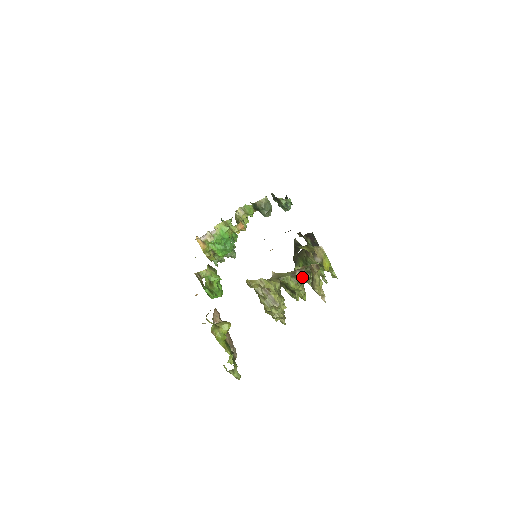
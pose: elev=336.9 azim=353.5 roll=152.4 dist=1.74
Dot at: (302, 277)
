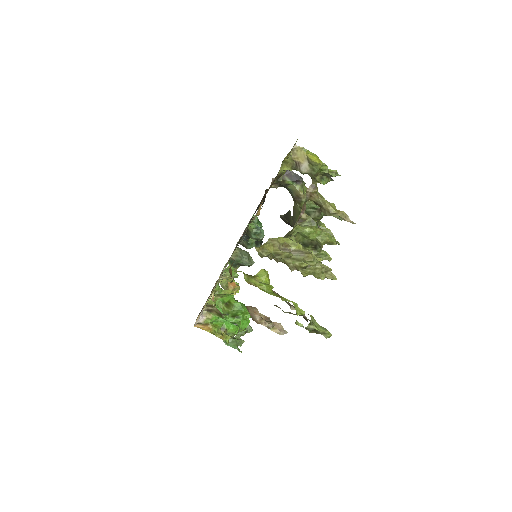
Dot at: (311, 219)
